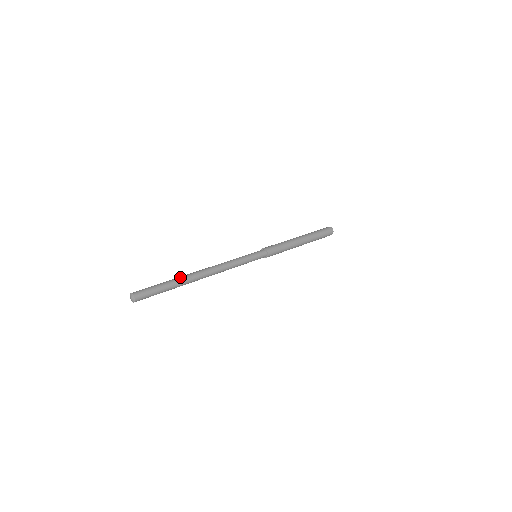
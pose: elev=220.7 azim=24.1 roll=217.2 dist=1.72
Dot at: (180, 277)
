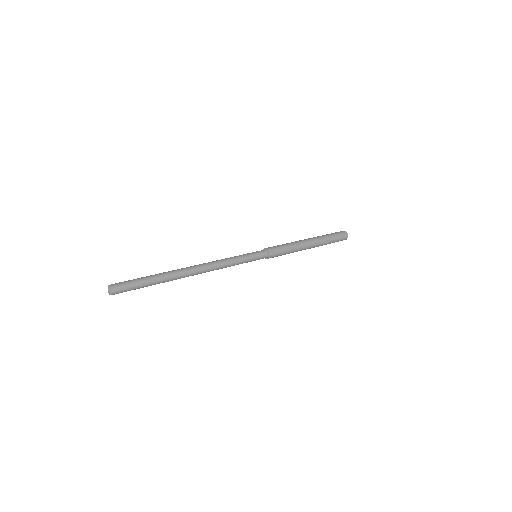
Dot at: (168, 275)
